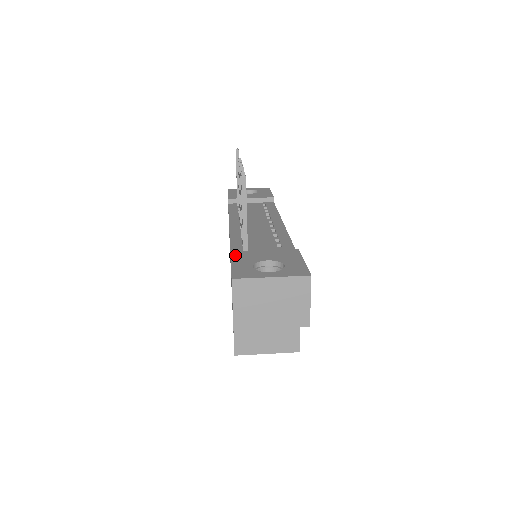
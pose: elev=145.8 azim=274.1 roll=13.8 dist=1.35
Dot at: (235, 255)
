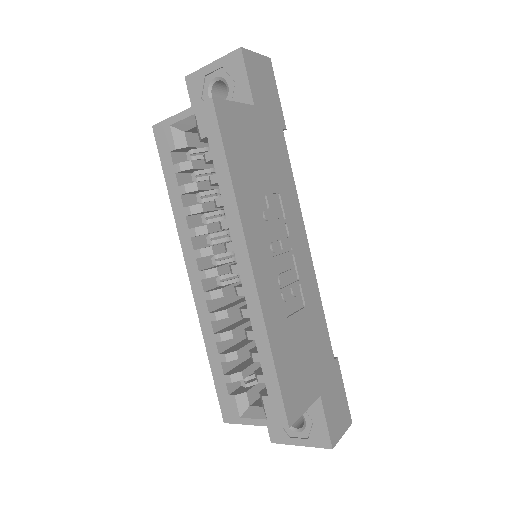
Dot at: occluded
